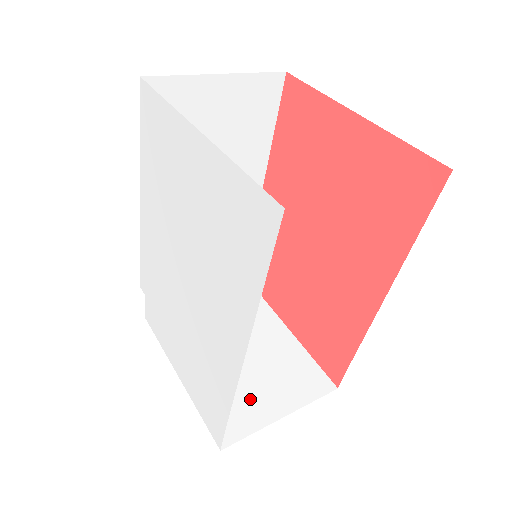
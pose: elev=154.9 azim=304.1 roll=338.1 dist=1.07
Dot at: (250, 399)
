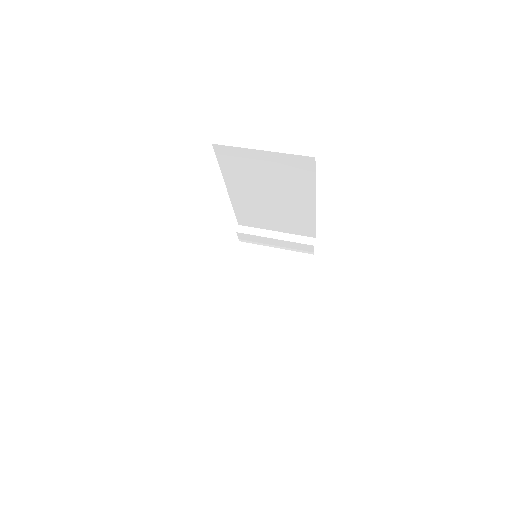
Dot at: (246, 318)
